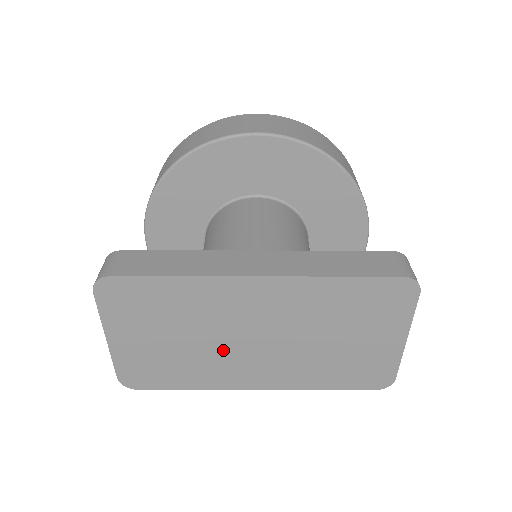
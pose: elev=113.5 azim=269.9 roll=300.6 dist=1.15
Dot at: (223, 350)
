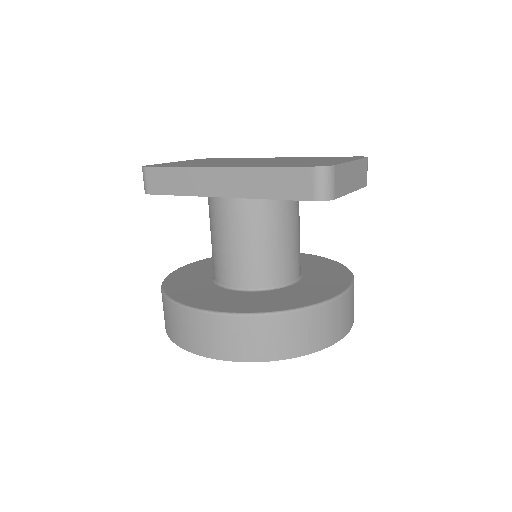
Dot at: occluded
